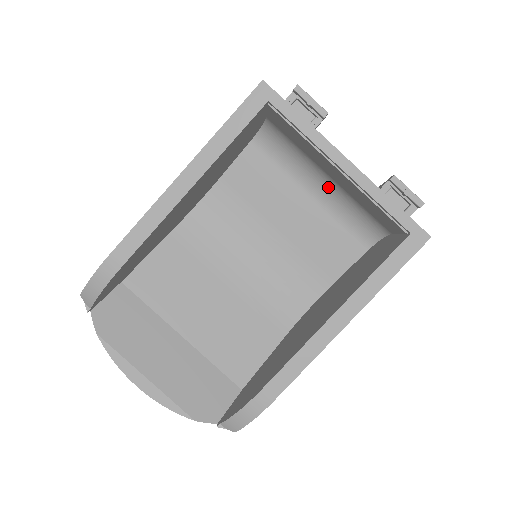
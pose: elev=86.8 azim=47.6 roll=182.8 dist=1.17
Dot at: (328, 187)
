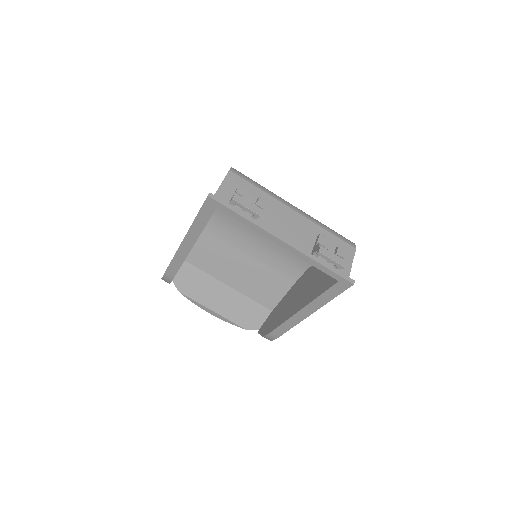
Dot at: occluded
